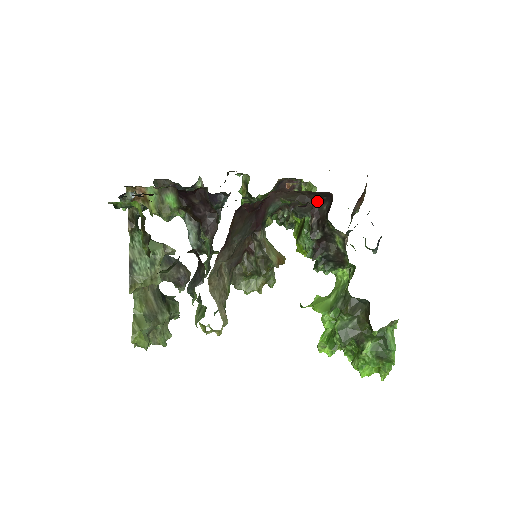
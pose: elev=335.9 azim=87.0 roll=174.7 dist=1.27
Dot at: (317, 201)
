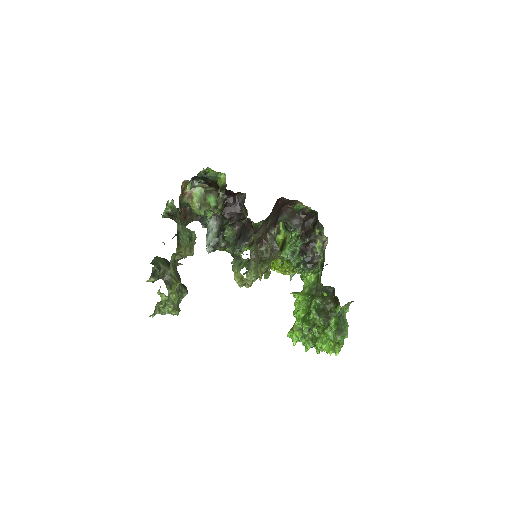
Dot at: (305, 221)
